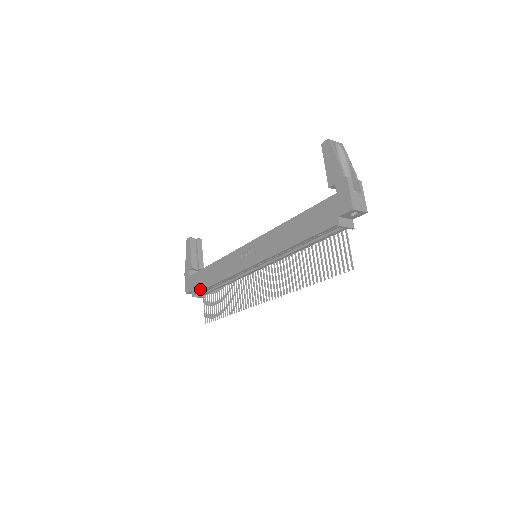
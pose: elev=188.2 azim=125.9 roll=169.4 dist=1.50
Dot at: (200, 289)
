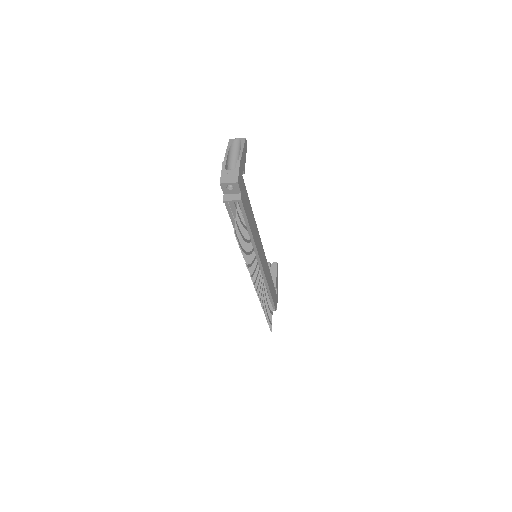
Dot at: occluded
